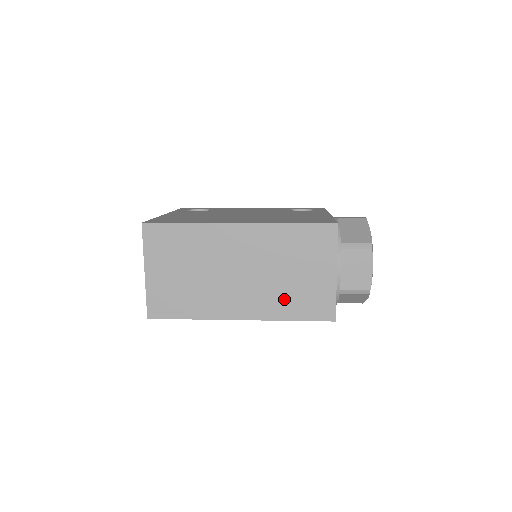
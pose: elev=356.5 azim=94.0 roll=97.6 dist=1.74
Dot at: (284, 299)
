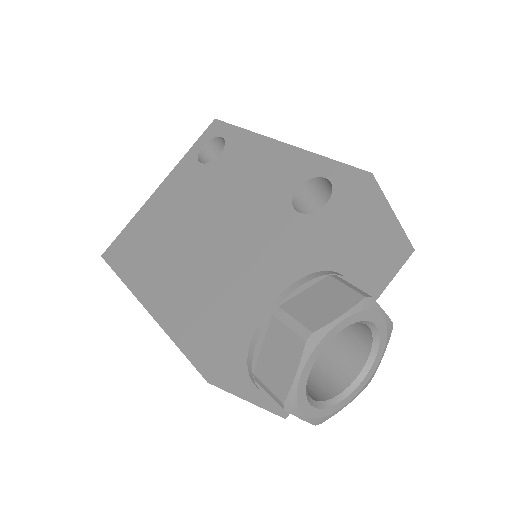
Dot at: occluded
